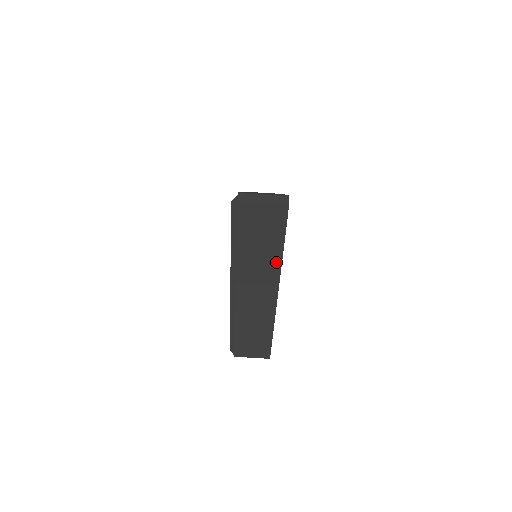
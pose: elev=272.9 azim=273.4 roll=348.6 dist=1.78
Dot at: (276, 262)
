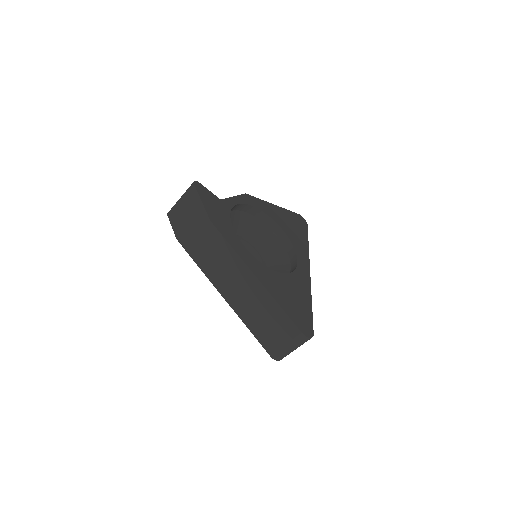
Dot at: occluded
